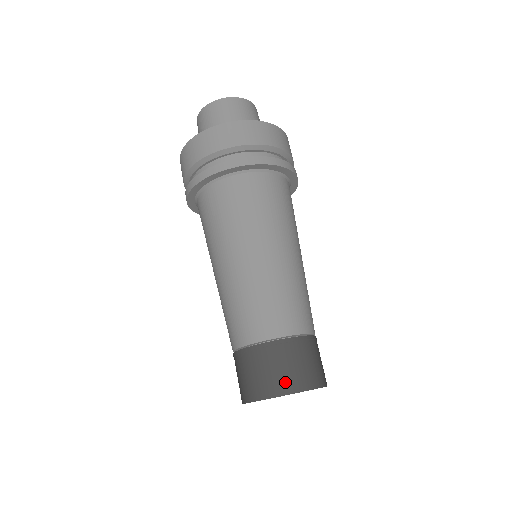
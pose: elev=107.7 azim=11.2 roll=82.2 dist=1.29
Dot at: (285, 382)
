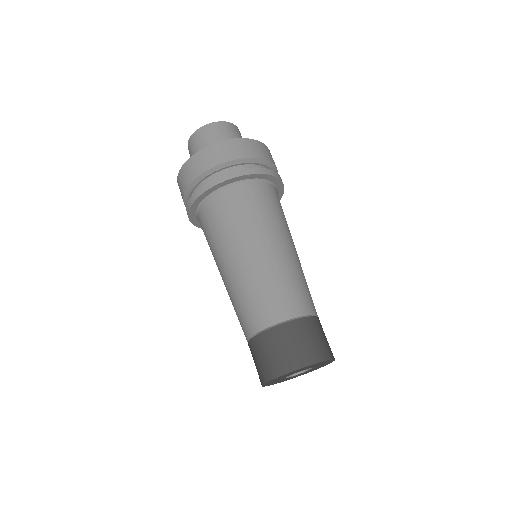
Dot at: (275, 367)
